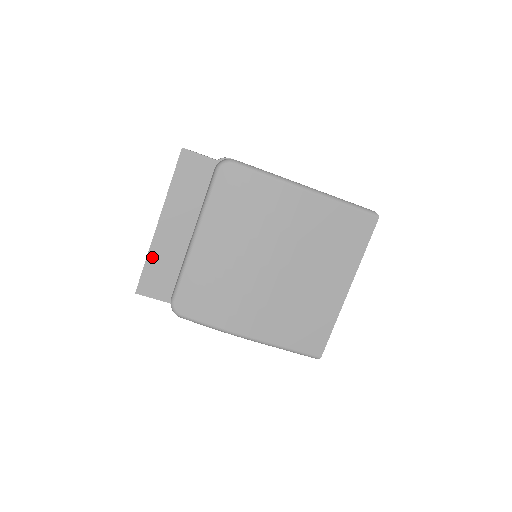
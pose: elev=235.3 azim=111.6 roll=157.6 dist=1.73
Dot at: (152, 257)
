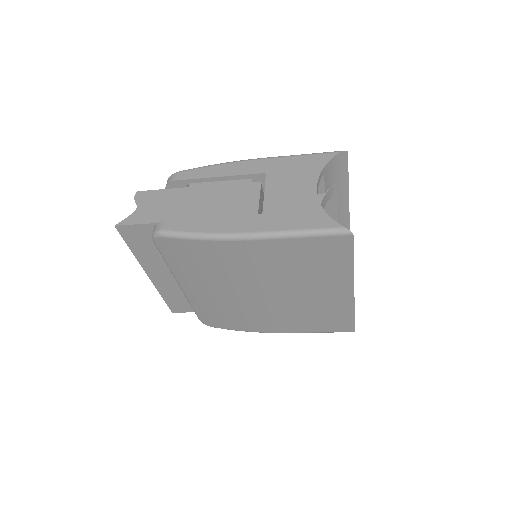
Dot at: (164, 293)
